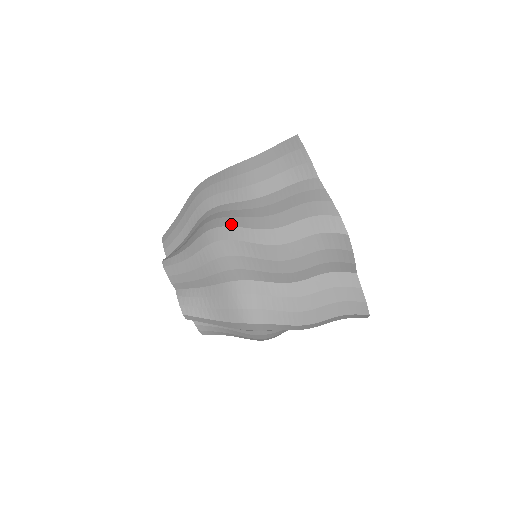
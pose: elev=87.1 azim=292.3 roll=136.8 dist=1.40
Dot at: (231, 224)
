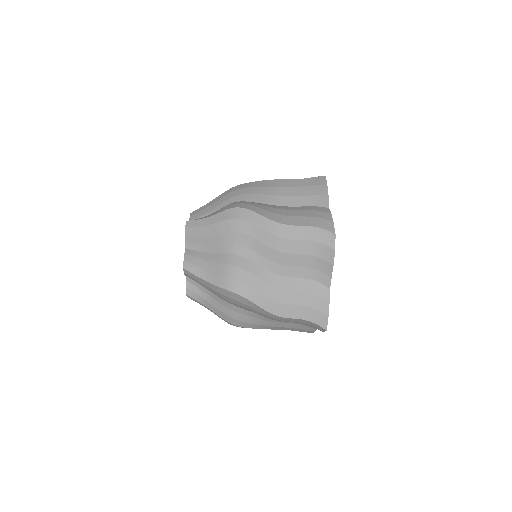
Dot at: (248, 327)
